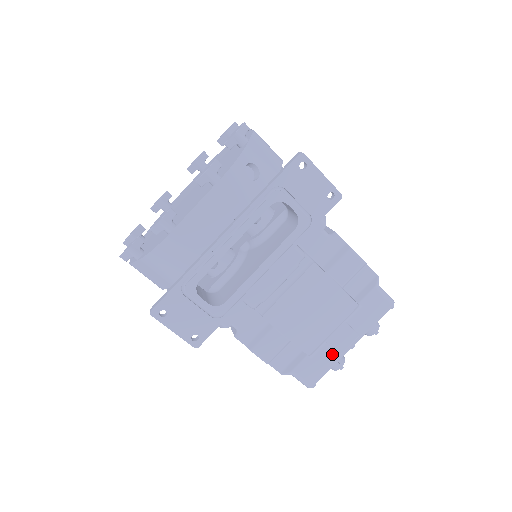
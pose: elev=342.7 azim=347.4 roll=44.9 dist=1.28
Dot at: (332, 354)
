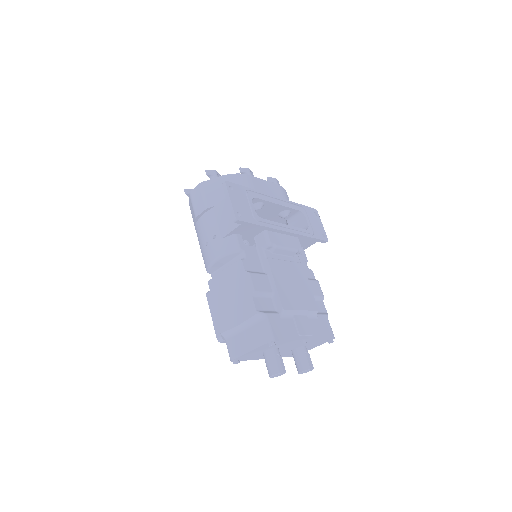
Dot at: (294, 330)
